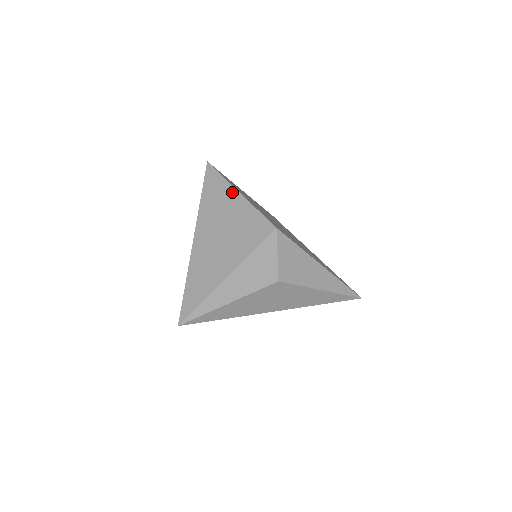
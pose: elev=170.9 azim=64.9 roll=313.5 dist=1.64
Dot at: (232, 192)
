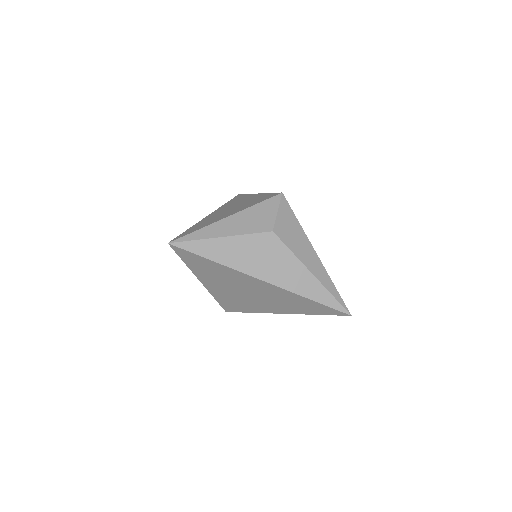
Dot at: (252, 195)
